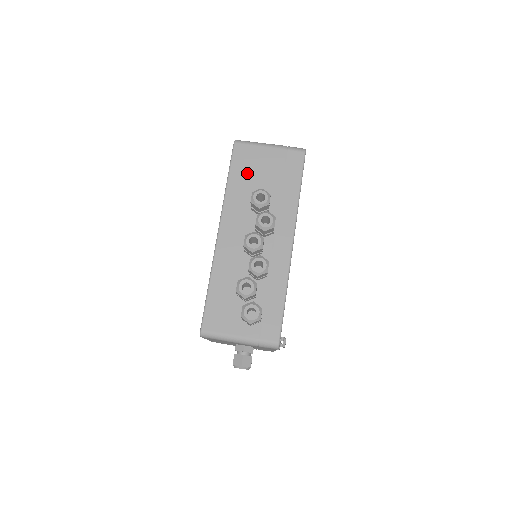
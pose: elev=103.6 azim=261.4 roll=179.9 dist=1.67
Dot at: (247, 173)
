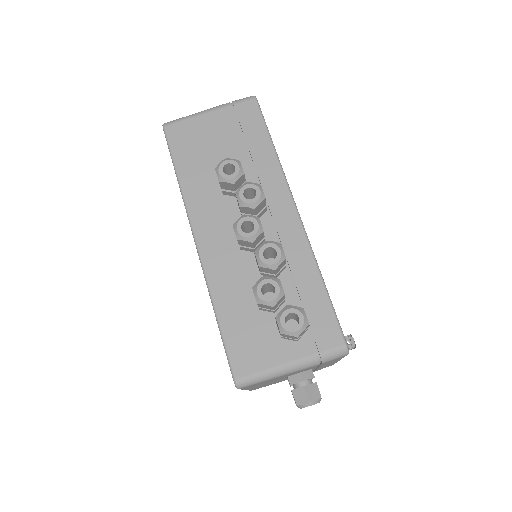
Dot at: (197, 154)
